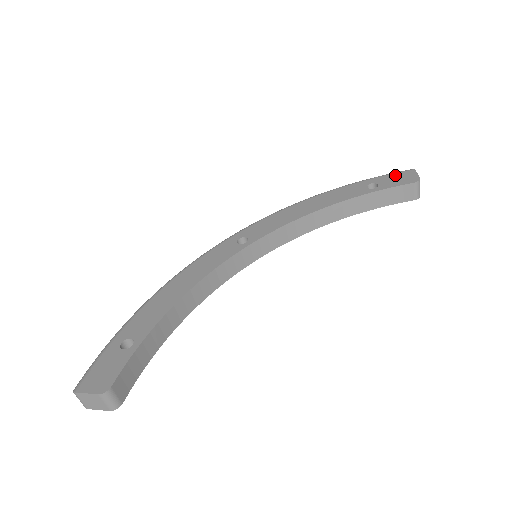
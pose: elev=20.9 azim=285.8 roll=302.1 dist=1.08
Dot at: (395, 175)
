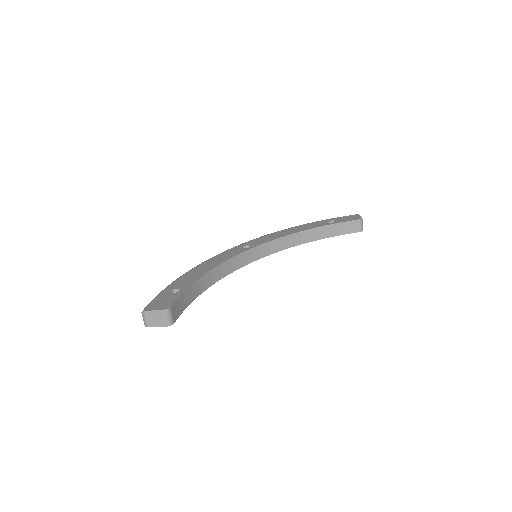
Dot at: (346, 217)
